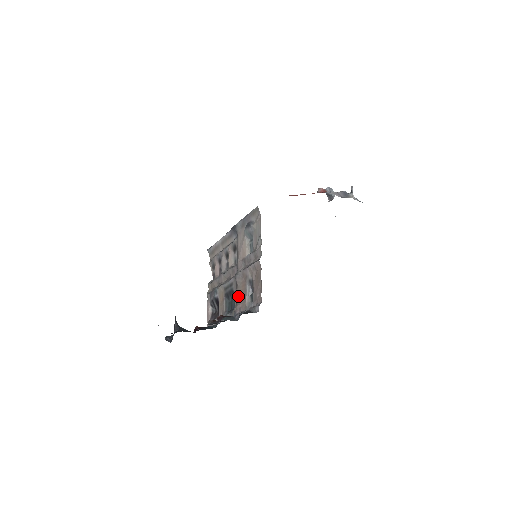
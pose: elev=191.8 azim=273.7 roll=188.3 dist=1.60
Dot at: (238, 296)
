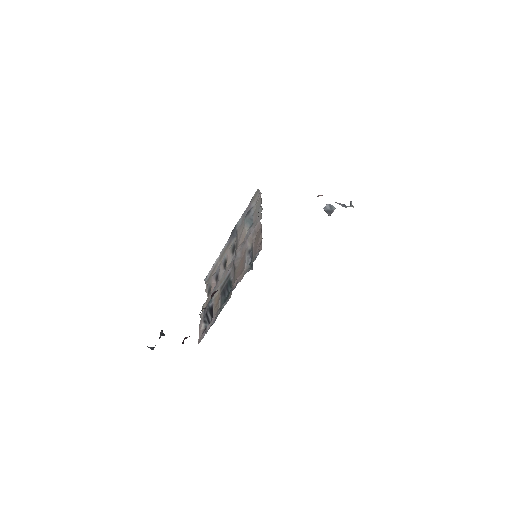
Dot at: (236, 274)
